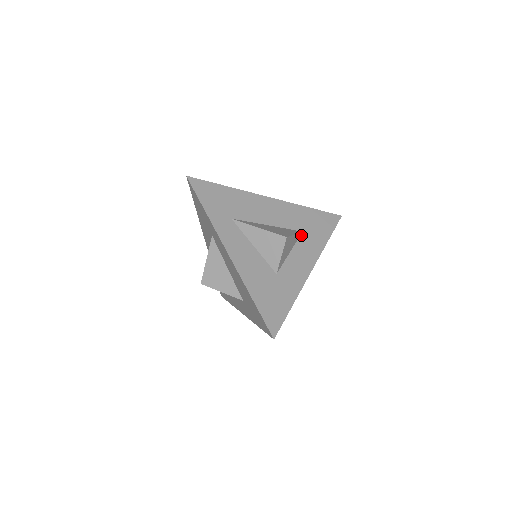
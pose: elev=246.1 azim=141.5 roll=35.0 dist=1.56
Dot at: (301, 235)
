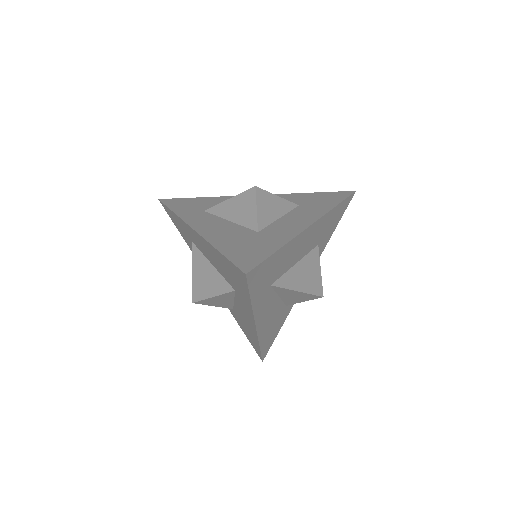
Dot at: (297, 207)
